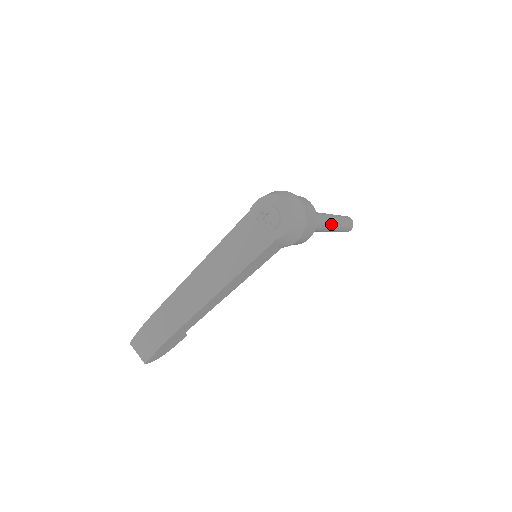
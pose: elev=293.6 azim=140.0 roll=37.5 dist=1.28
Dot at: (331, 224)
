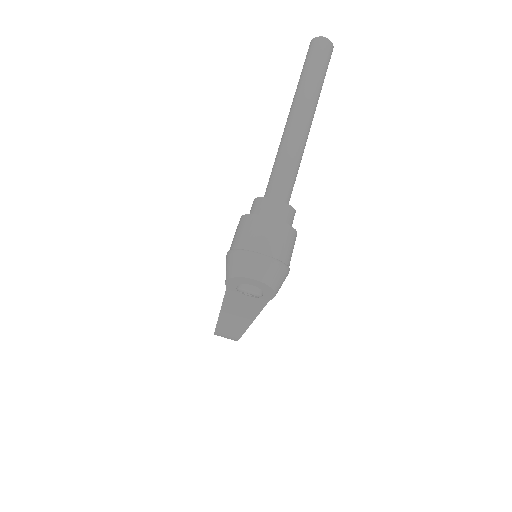
Dot at: (306, 135)
